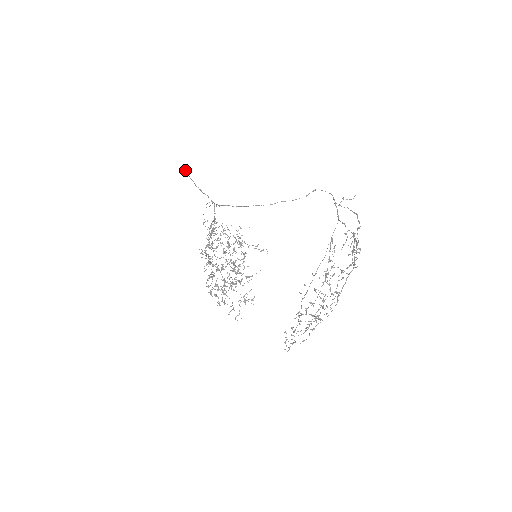
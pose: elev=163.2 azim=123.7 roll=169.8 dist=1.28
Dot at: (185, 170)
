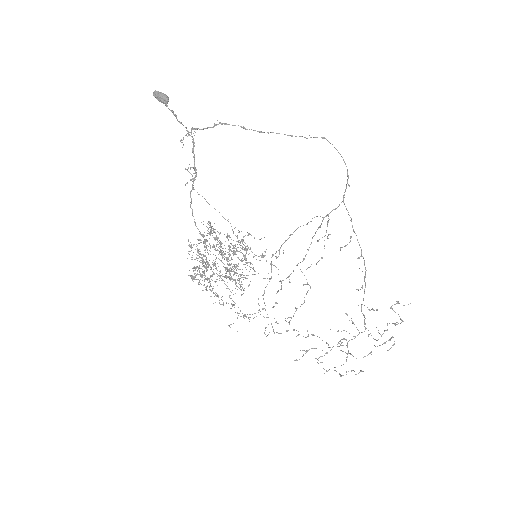
Dot at: (164, 103)
